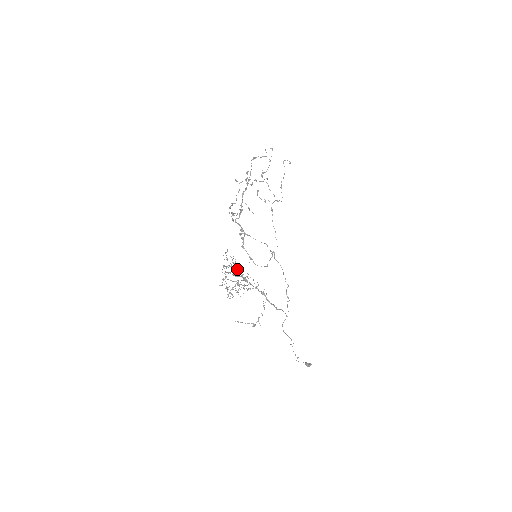
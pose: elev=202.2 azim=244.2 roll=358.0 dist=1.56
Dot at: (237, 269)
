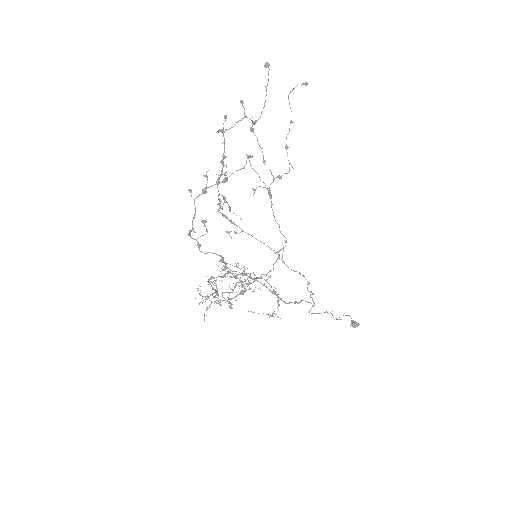
Dot at: (232, 274)
